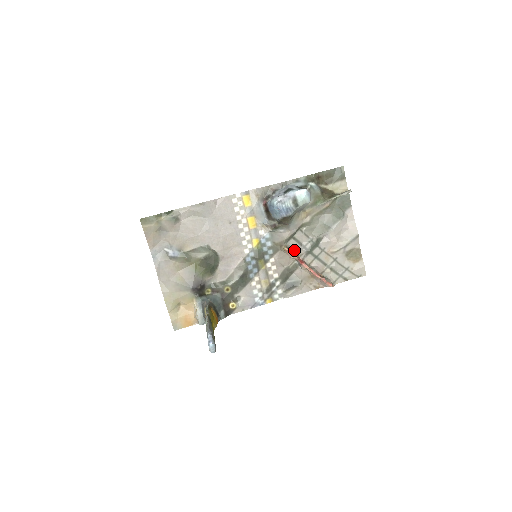
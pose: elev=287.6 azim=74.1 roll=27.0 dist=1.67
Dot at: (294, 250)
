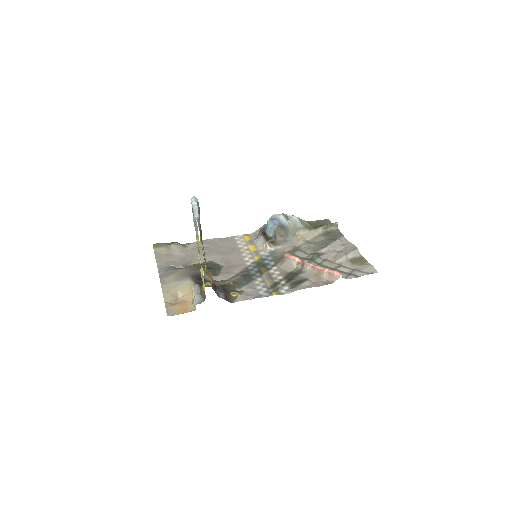
Dot at: occluded
